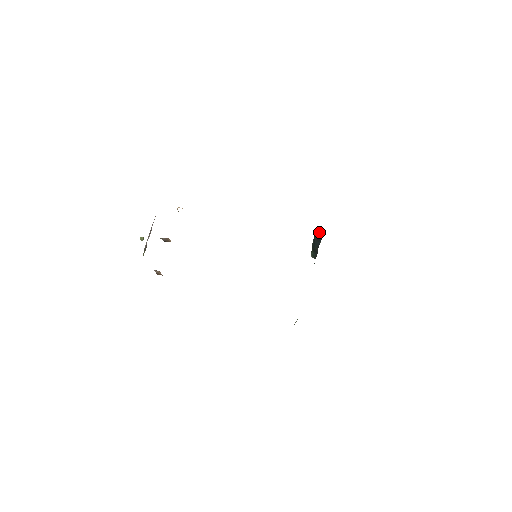
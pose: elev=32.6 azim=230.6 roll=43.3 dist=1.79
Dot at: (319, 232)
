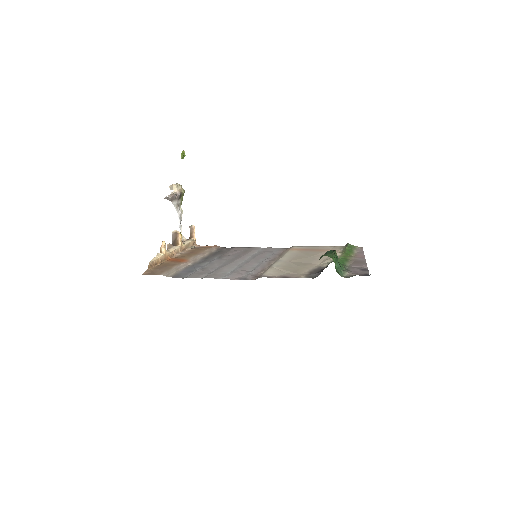
Dot at: occluded
